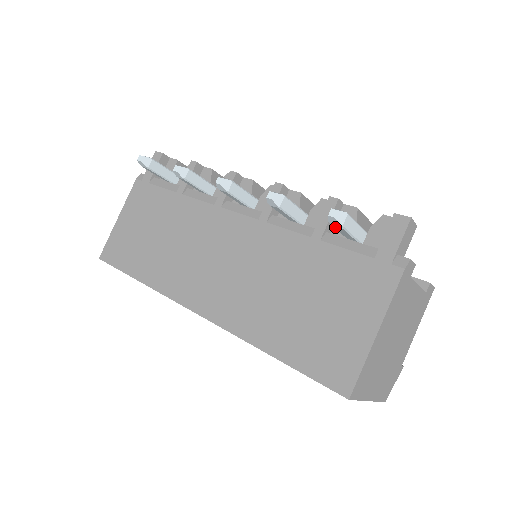
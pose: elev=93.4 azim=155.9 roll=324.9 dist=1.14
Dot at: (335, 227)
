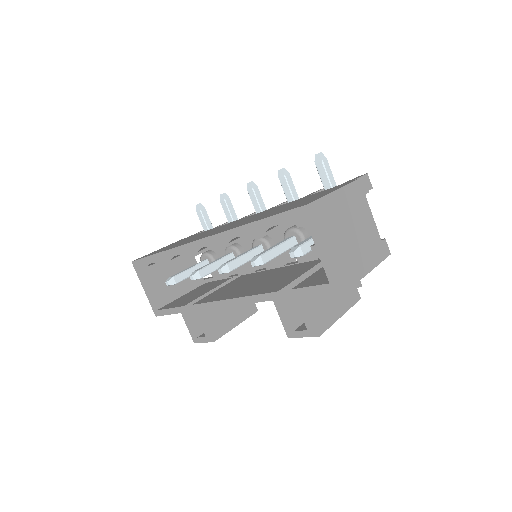
Dot at: (318, 169)
